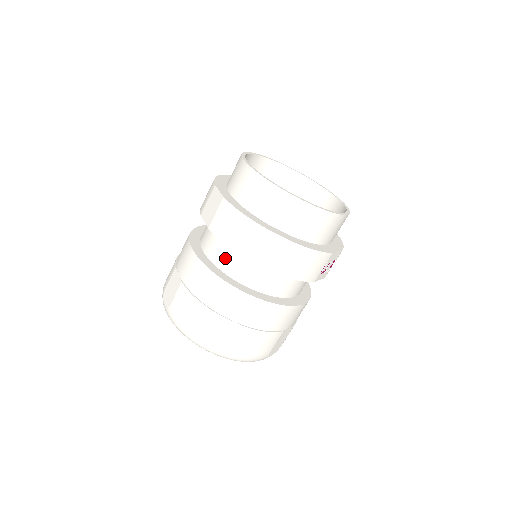
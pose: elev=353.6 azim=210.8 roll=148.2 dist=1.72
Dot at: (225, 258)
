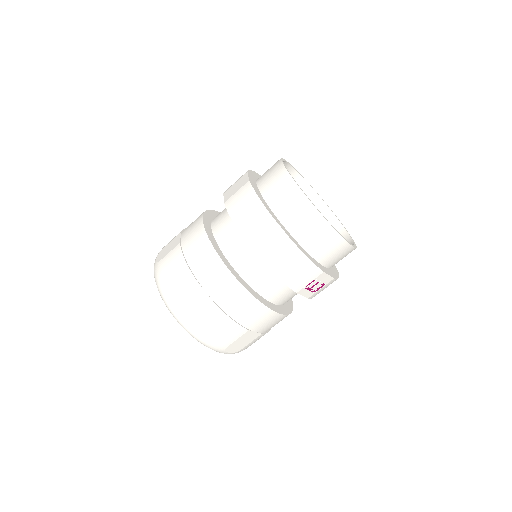
Dot at: (227, 235)
